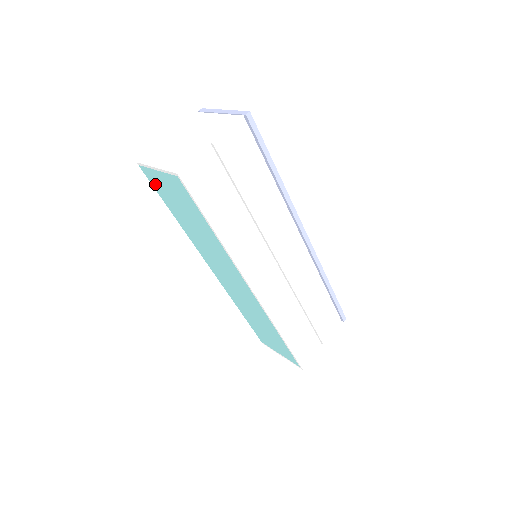
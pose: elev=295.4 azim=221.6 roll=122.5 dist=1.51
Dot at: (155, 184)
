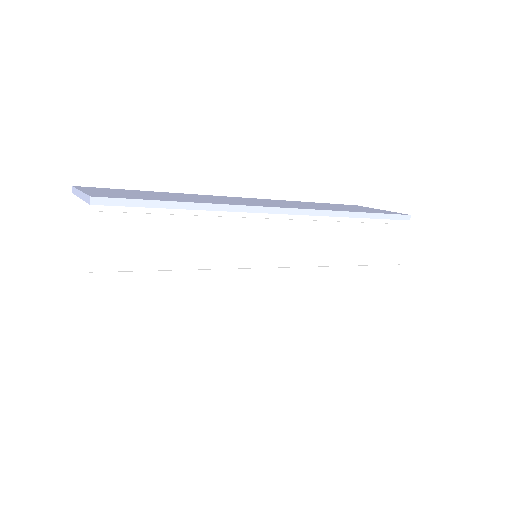
Dot at: occluded
